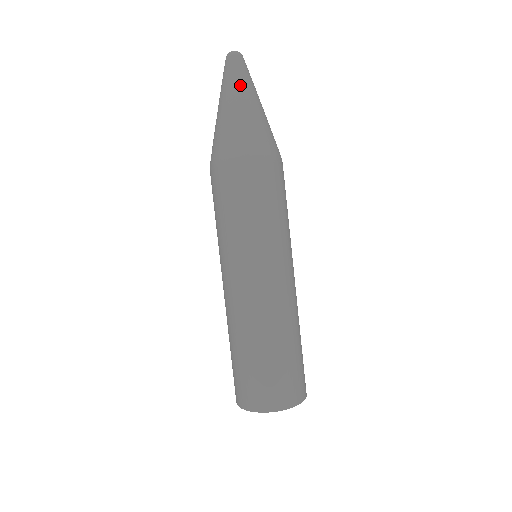
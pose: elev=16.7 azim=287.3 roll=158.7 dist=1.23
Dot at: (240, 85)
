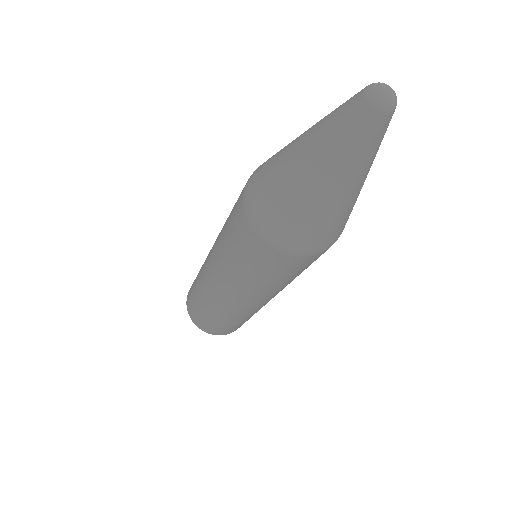
Dot at: (370, 164)
